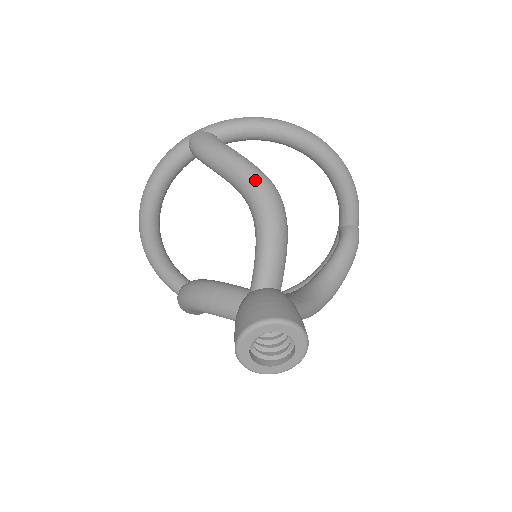
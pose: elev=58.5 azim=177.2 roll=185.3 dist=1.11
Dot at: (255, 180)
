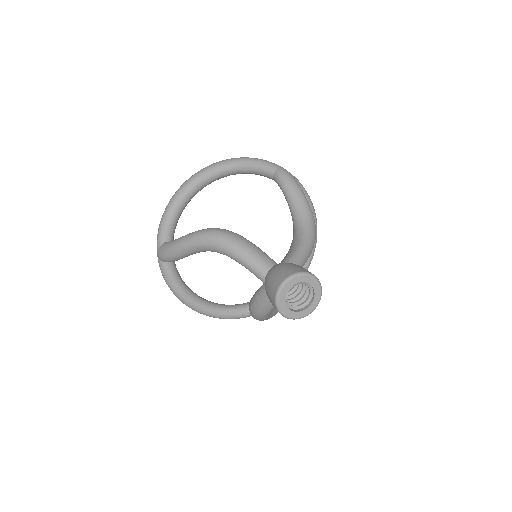
Dot at: (313, 217)
